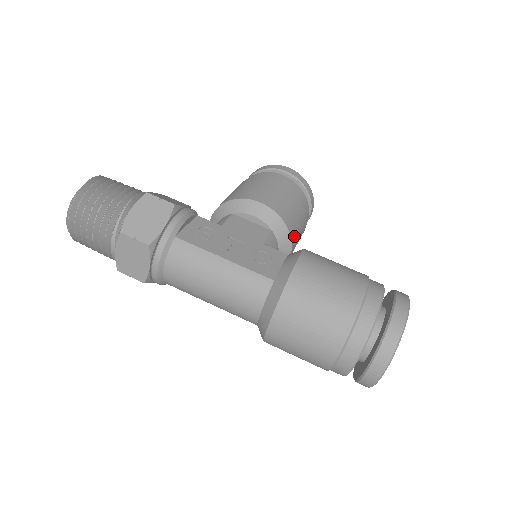
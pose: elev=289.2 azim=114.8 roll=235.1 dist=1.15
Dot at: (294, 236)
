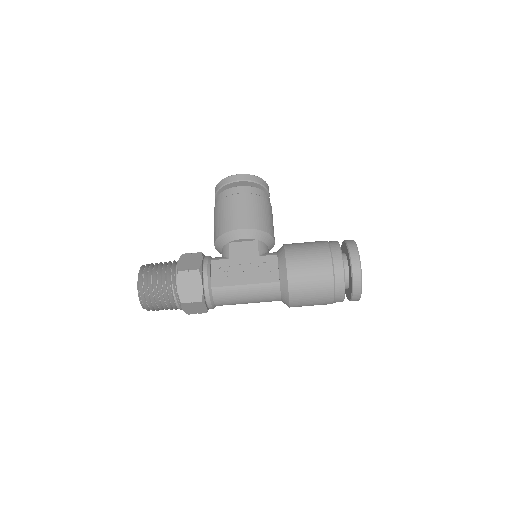
Dot at: (271, 230)
